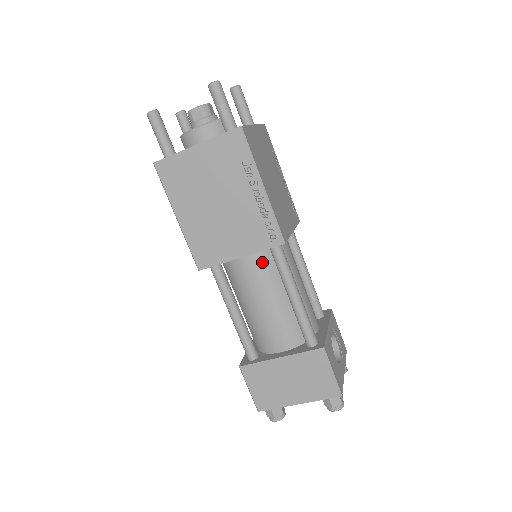
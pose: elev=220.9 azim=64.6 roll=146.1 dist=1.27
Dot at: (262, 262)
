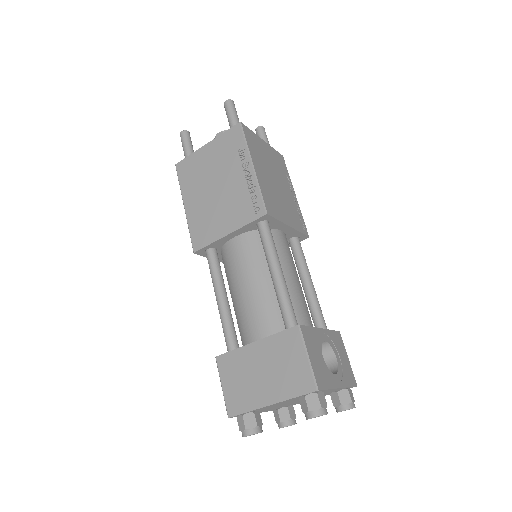
Dot at: (251, 244)
